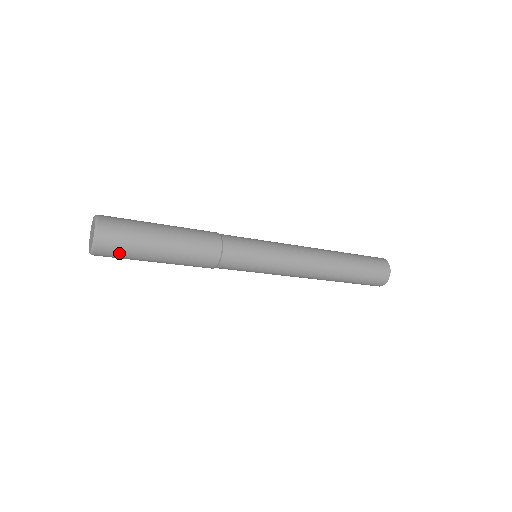
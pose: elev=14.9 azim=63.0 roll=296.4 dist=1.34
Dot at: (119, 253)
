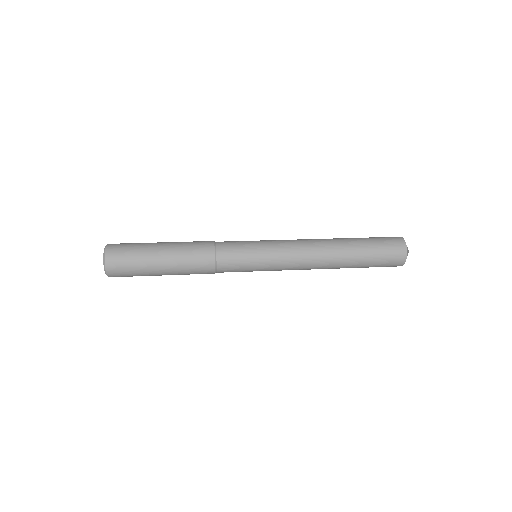
Dot at: occluded
